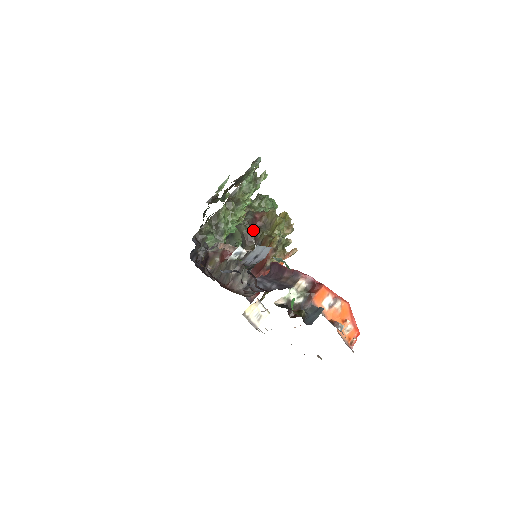
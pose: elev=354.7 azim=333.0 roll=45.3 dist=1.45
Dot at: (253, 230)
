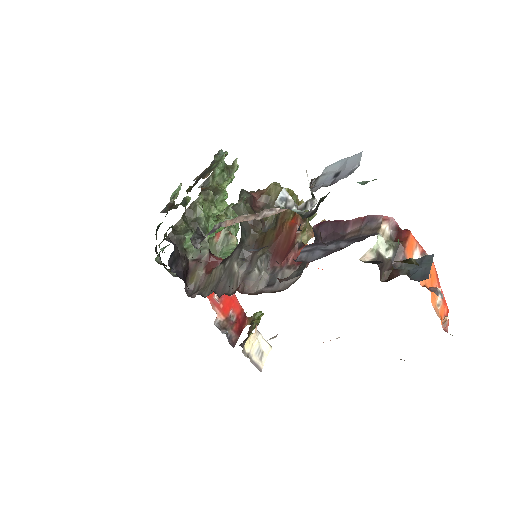
Dot at: (255, 212)
